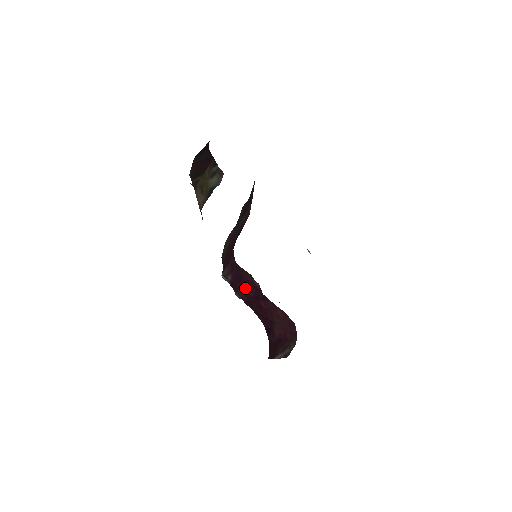
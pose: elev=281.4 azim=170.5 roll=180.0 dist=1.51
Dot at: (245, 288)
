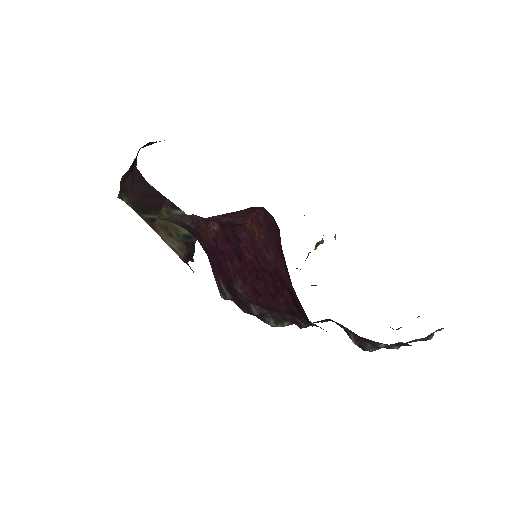
Dot at: (229, 266)
